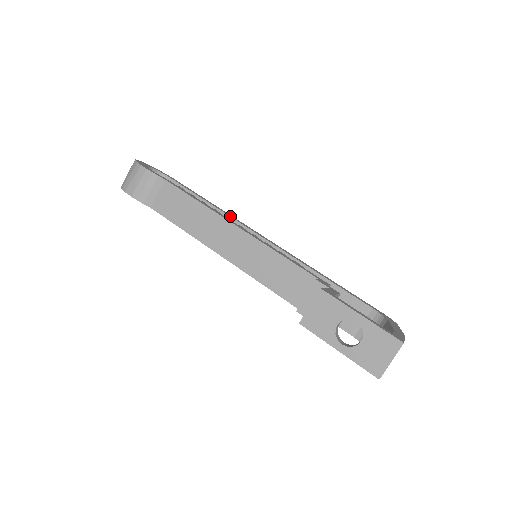
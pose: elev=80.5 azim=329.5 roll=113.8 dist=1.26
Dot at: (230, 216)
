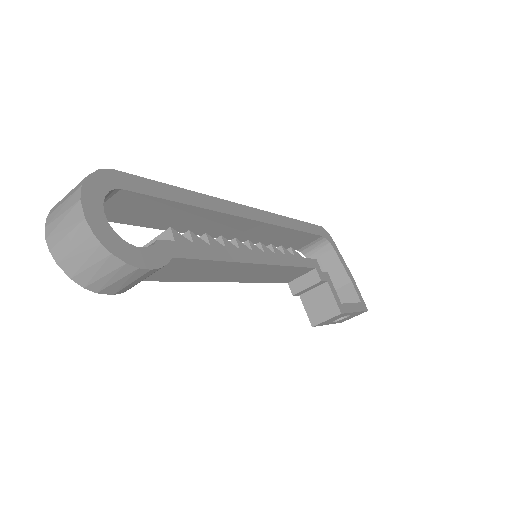
Dot at: (219, 211)
